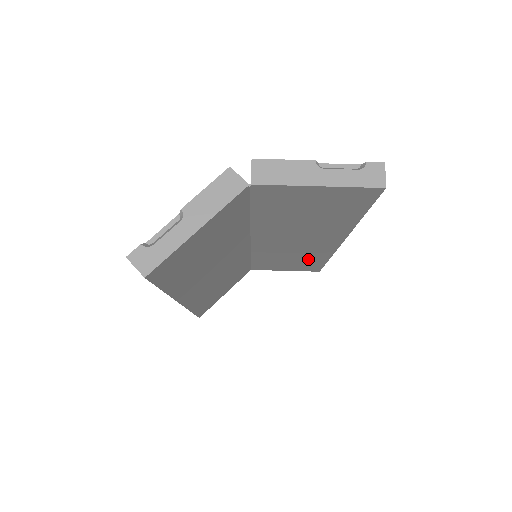
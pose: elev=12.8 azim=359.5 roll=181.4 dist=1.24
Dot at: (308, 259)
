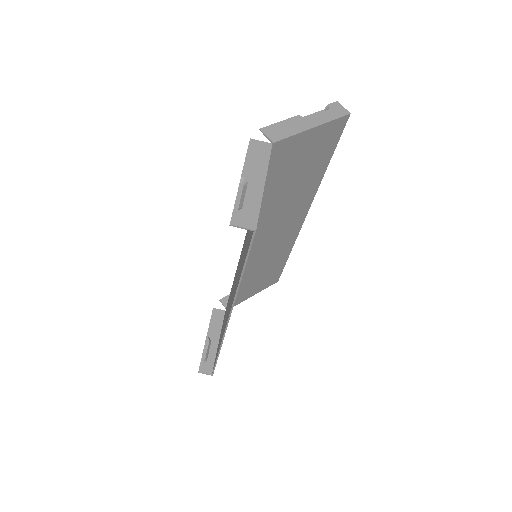
Dot at: (276, 261)
